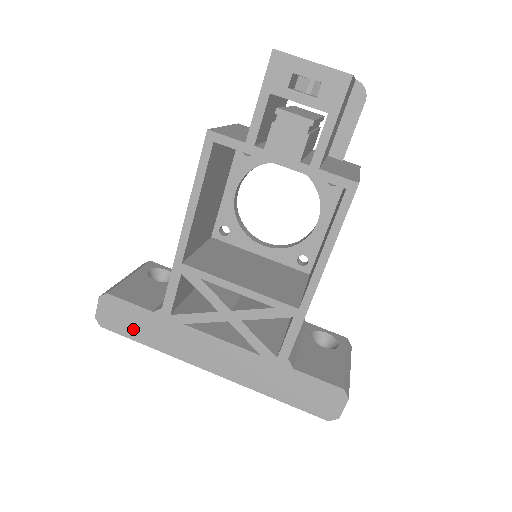
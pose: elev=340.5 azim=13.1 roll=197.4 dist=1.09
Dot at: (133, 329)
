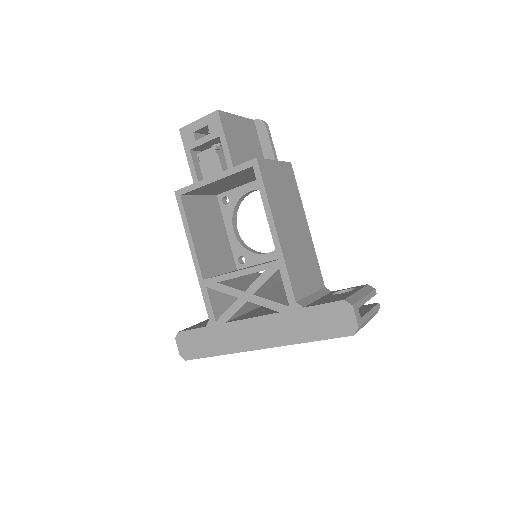
Dot at: (202, 349)
